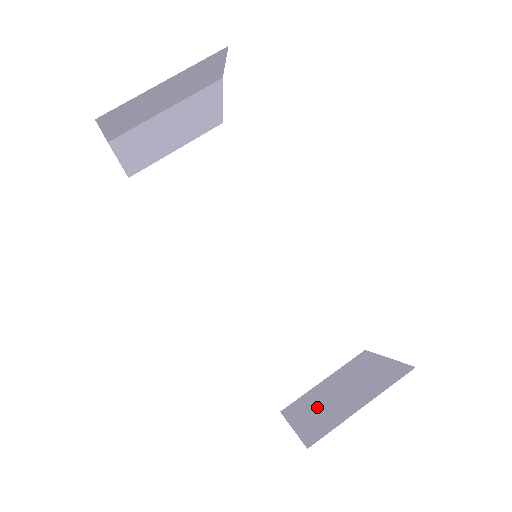
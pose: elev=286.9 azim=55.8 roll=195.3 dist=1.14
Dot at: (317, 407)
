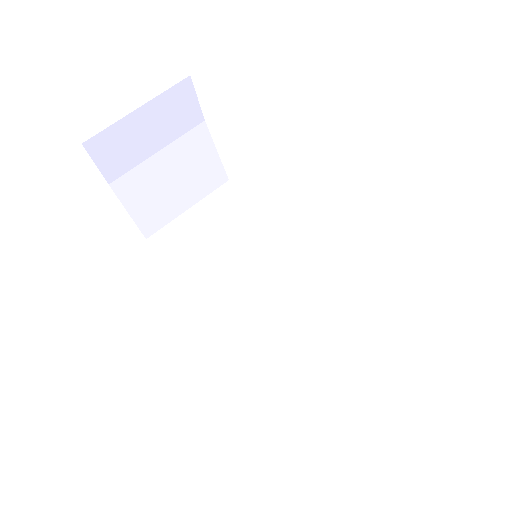
Dot at: occluded
